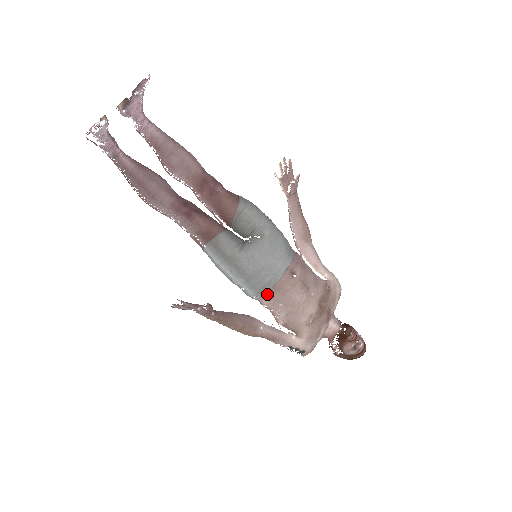
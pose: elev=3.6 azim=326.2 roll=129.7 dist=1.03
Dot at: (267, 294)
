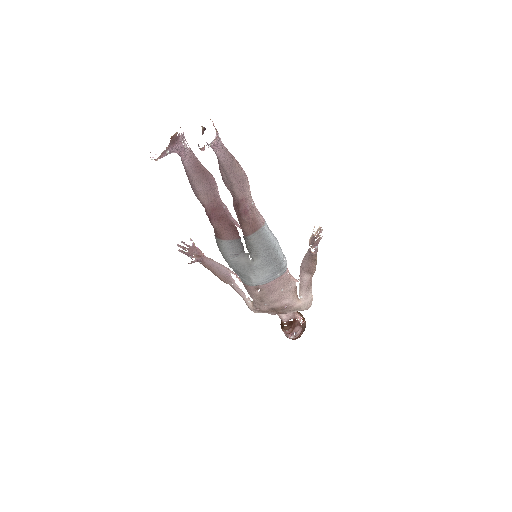
Dot at: occluded
